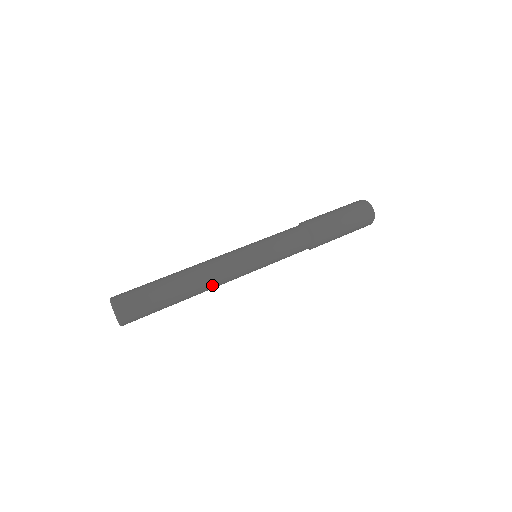
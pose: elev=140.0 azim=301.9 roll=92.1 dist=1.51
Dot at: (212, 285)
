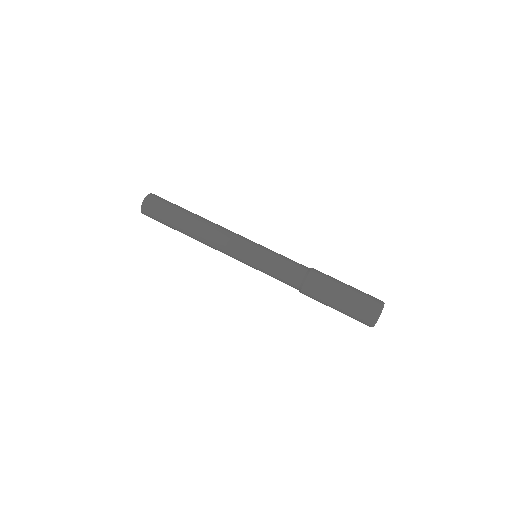
Dot at: occluded
